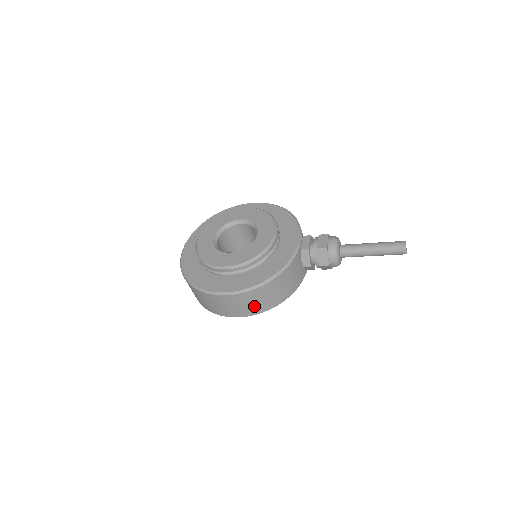
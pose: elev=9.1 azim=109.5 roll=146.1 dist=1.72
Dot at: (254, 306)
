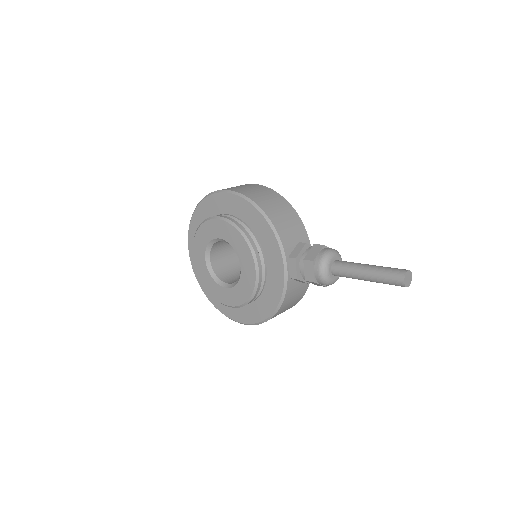
Dot at: occluded
